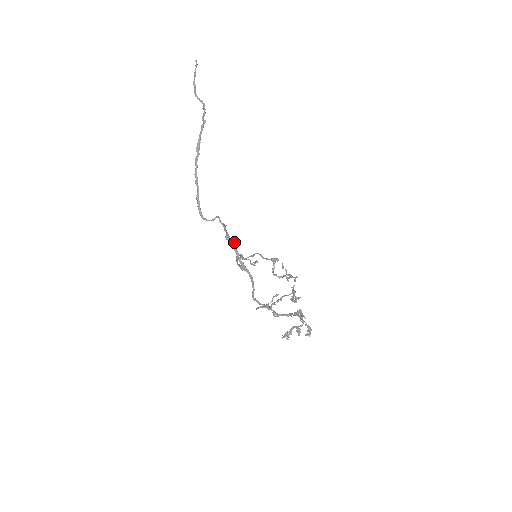
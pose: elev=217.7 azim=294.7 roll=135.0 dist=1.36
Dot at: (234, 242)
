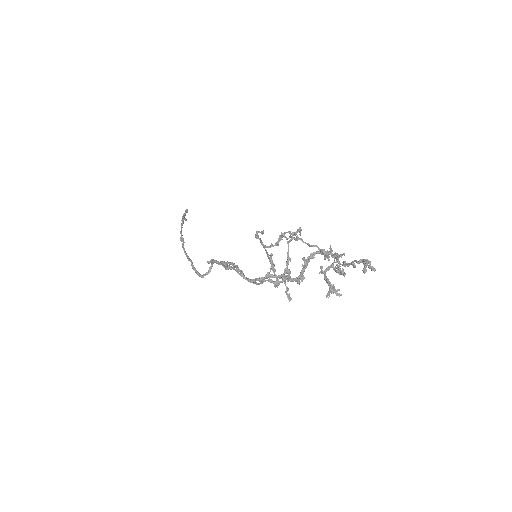
Dot at: occluded
